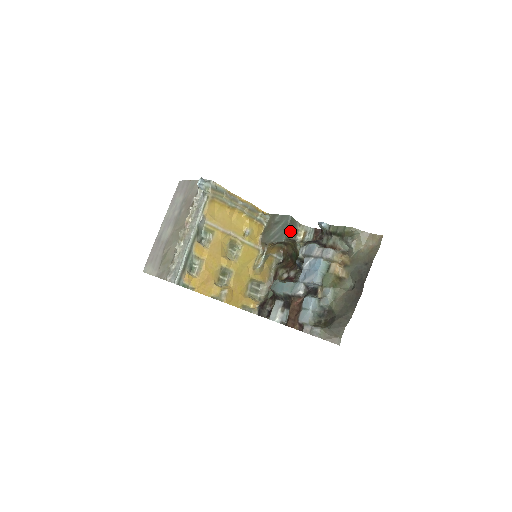
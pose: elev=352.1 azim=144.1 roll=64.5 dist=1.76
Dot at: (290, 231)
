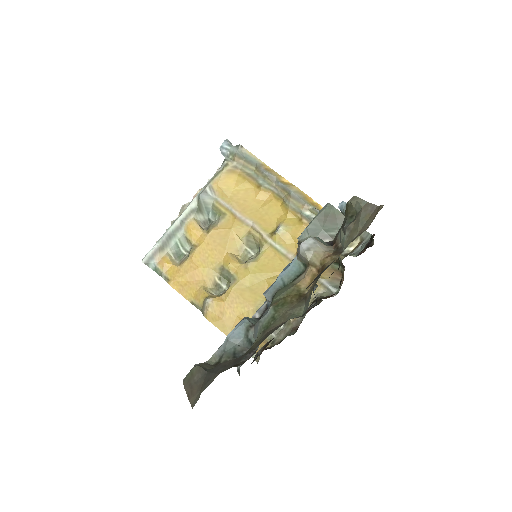
Dot at: (322, 228)
